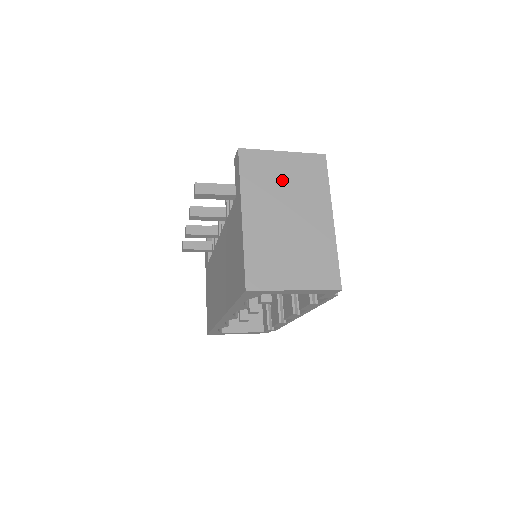
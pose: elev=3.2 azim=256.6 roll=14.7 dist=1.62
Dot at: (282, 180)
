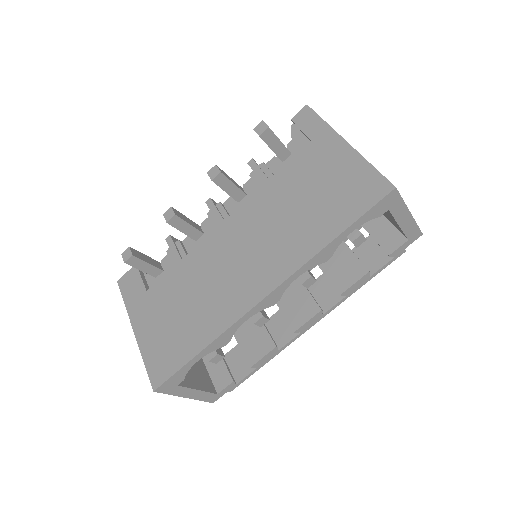
Dot at: occluded
